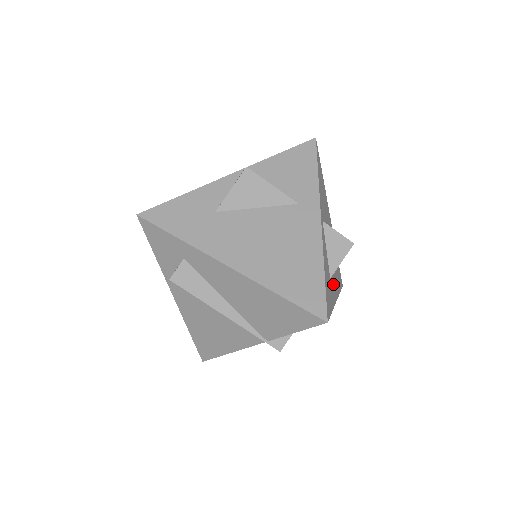
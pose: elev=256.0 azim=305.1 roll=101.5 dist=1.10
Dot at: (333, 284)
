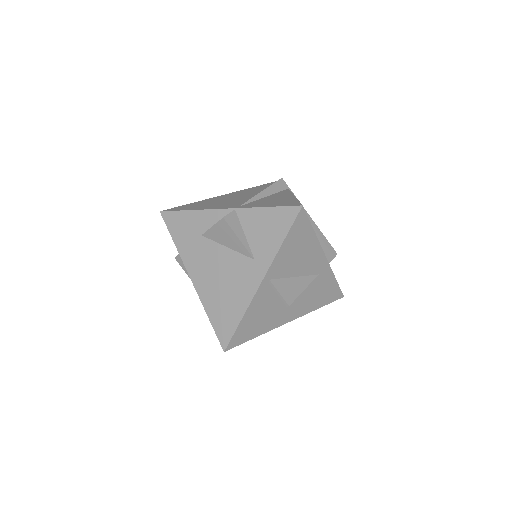
Dot at: (282, 314)
